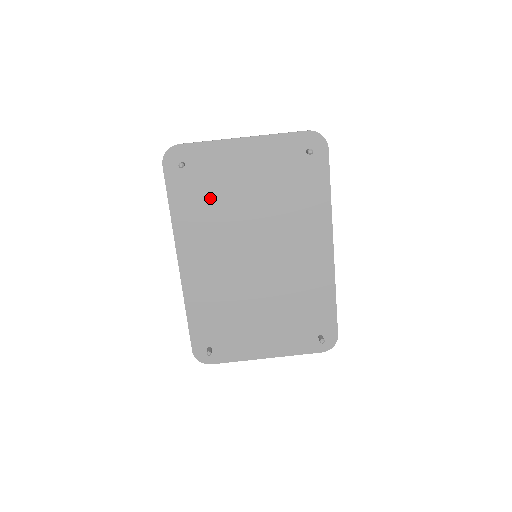
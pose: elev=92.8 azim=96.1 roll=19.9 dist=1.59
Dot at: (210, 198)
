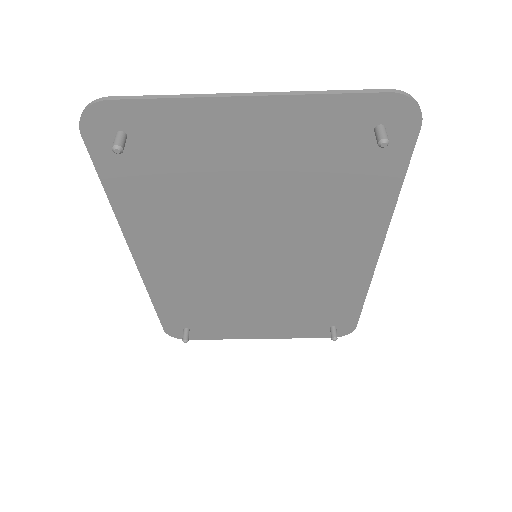
Dot at: (180, 187)
